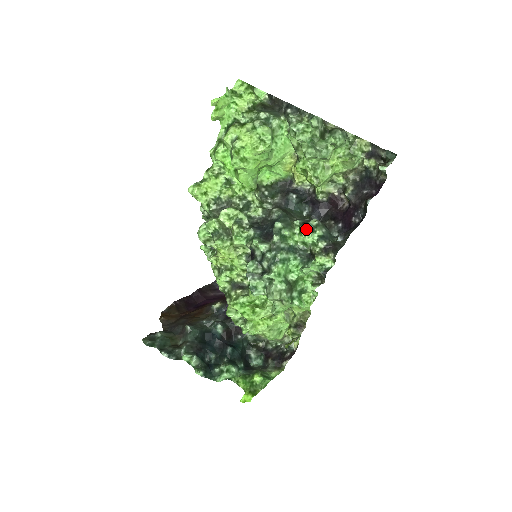
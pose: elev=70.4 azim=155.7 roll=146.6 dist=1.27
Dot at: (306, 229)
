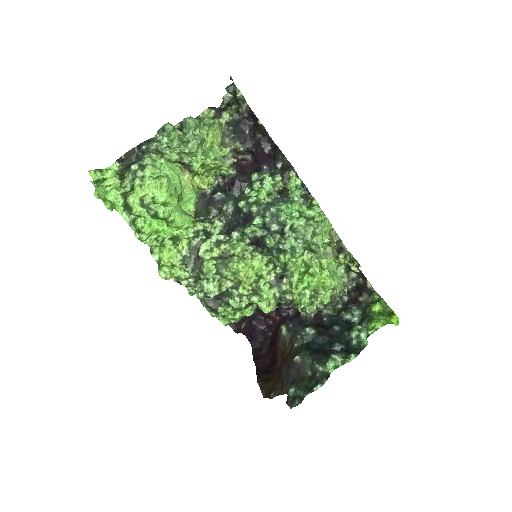
Dot at: (258, 183)
